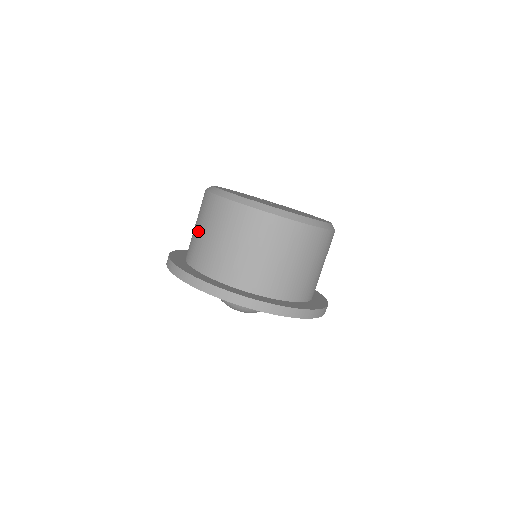
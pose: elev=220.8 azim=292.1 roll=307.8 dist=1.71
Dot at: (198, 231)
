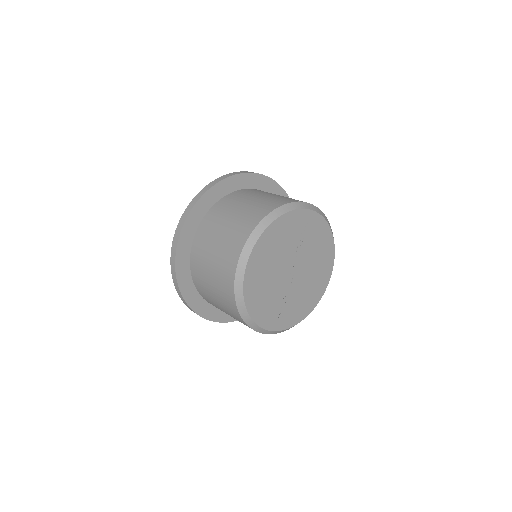
Dot at: (209, 269)
